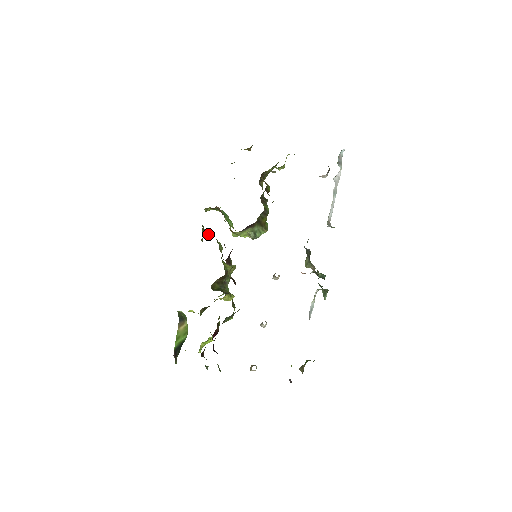
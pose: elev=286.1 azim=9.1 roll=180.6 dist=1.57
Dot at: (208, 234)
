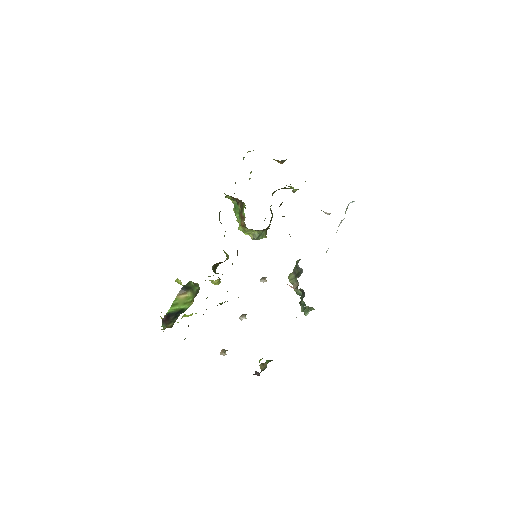
Dot at: occluded
